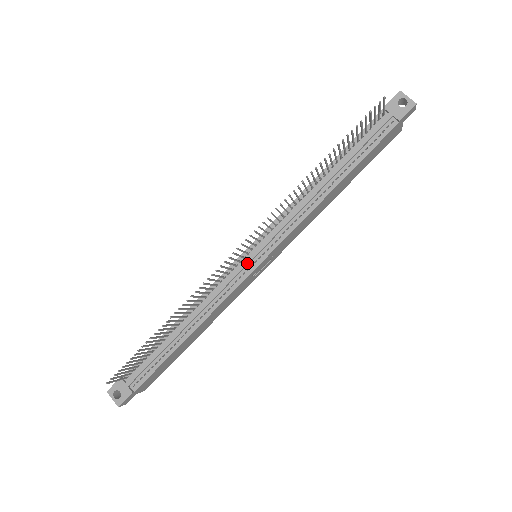
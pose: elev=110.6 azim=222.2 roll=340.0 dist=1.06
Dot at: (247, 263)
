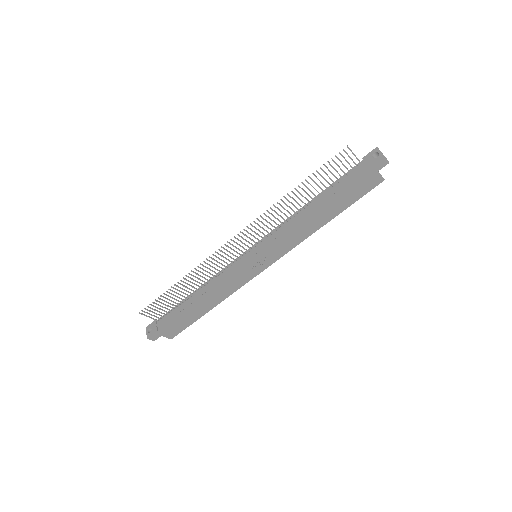
Dot at: (245, 257)
